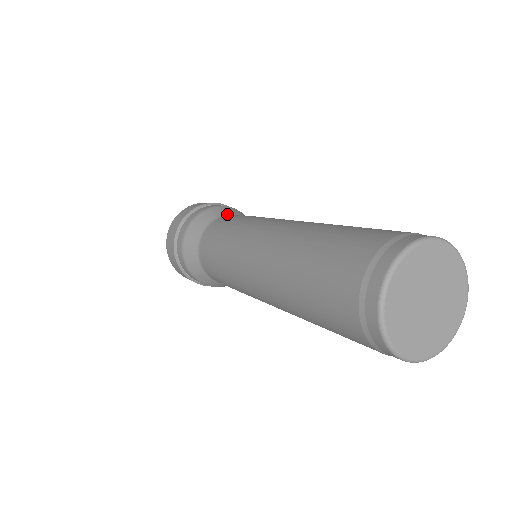
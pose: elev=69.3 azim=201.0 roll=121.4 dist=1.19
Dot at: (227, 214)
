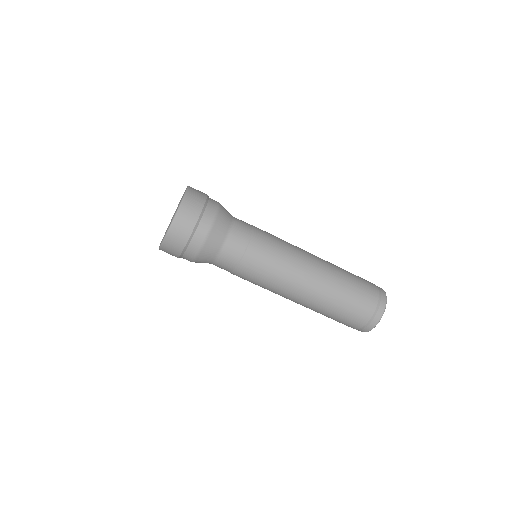
Dot at: (231, 222)
